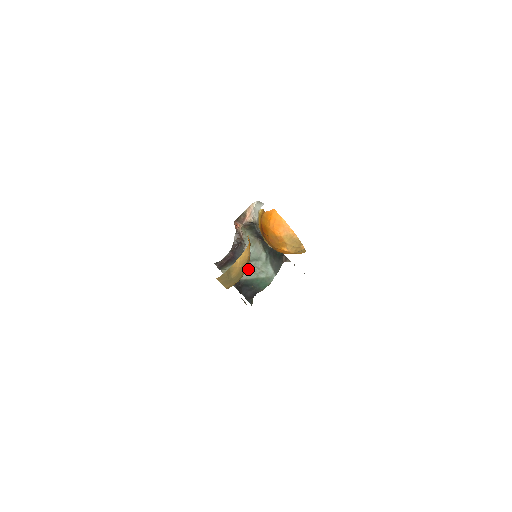
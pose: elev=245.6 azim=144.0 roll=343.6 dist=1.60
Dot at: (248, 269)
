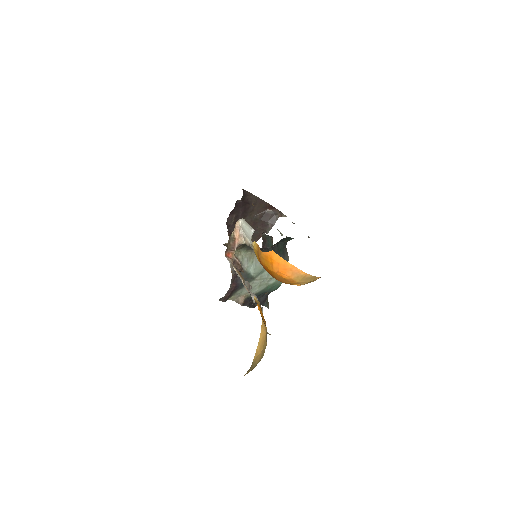
Dot at: (255, 285)
